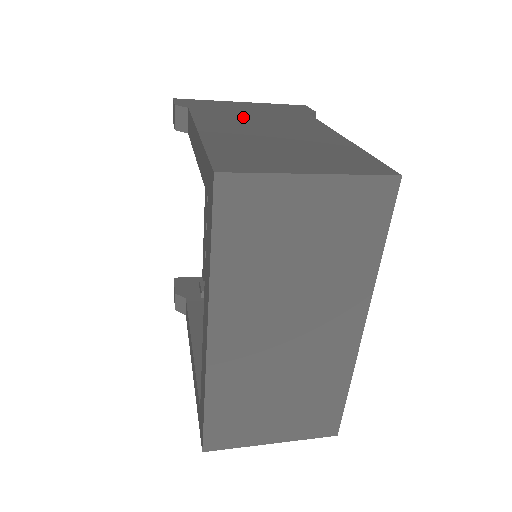
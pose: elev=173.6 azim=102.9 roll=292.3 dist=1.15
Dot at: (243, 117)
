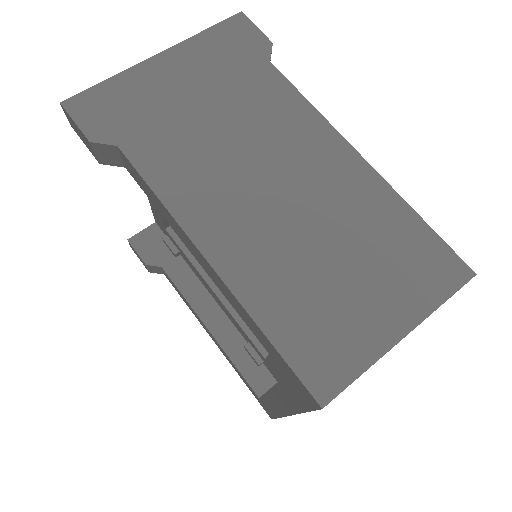
Dot at: (211, 146)
